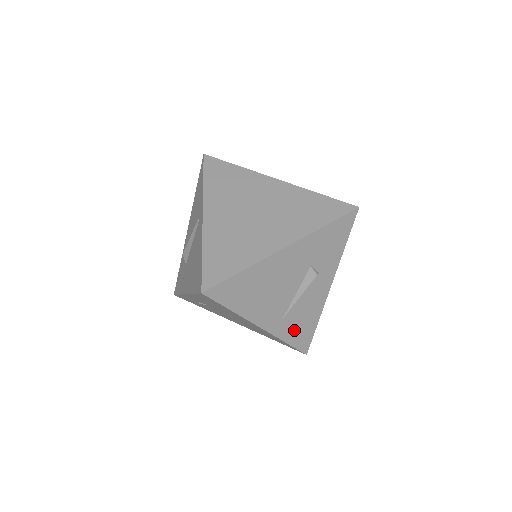
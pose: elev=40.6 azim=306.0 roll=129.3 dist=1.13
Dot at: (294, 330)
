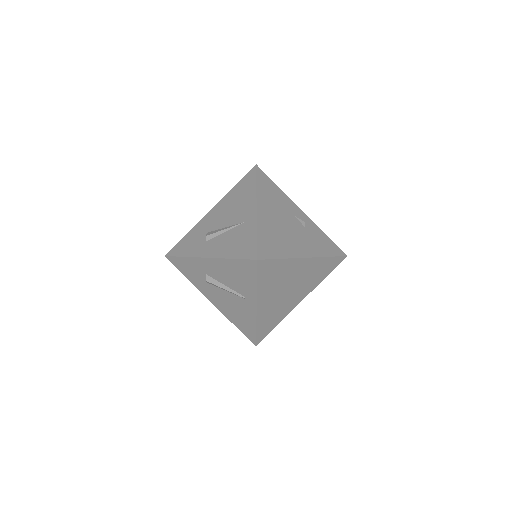
Dot at: occluded
